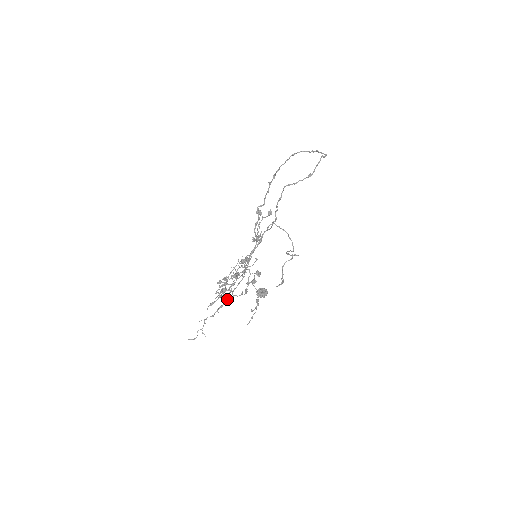
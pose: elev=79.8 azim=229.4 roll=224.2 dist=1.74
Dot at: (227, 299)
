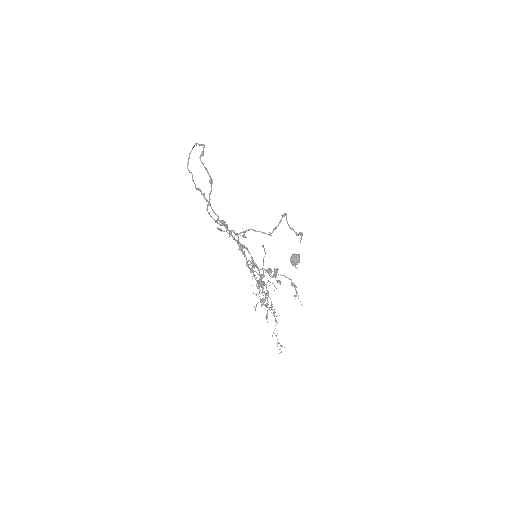
Dot at: (271, 307)
